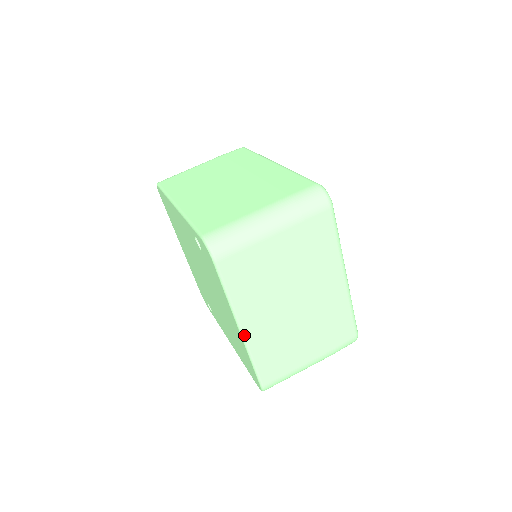
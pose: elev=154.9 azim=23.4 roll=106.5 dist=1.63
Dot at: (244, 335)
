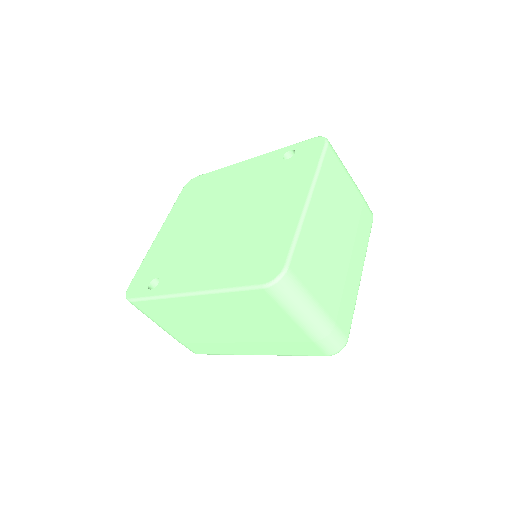
Dot at: (309, 205)
